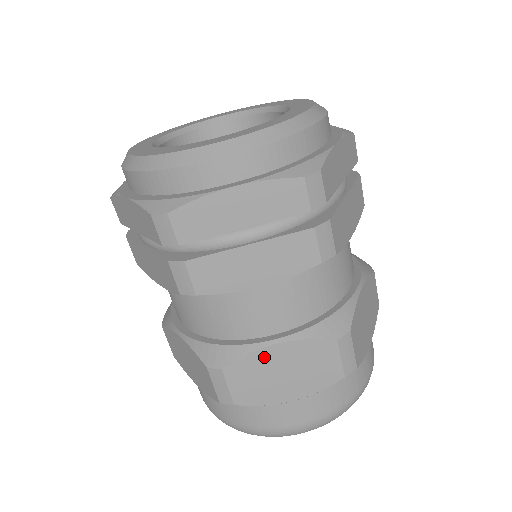
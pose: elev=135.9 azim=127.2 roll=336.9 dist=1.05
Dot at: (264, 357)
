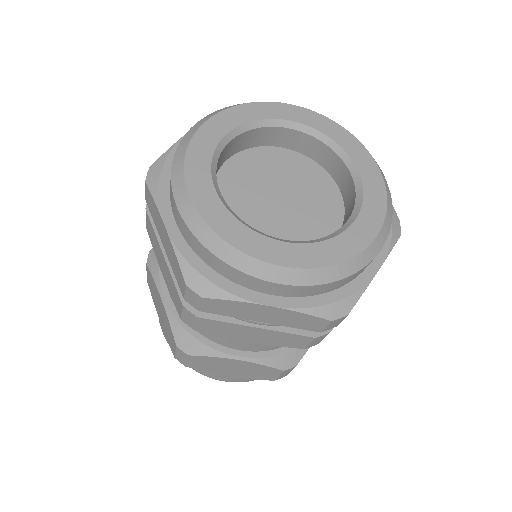
Dot at: (224, 361)
